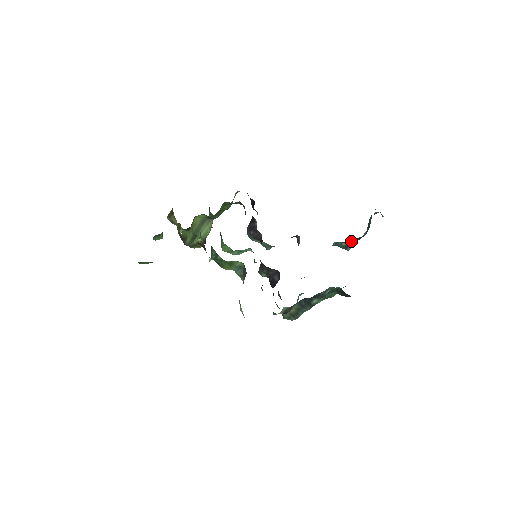
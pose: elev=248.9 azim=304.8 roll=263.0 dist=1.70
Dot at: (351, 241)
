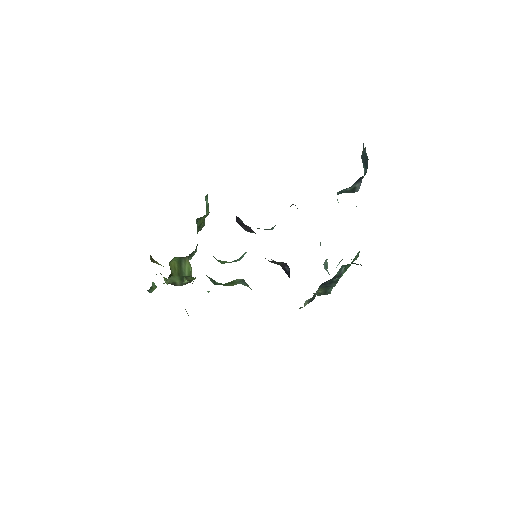
Dot at: (354, 183)
